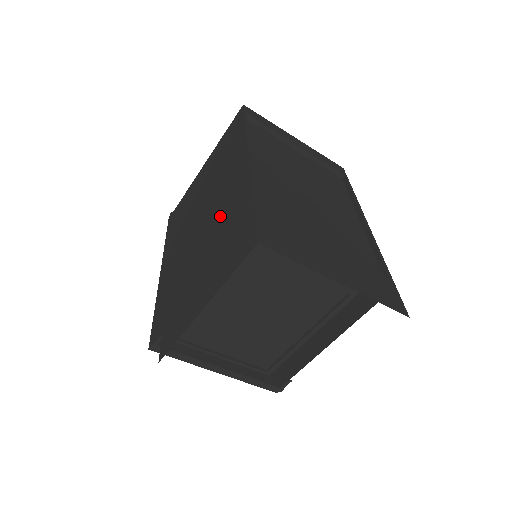
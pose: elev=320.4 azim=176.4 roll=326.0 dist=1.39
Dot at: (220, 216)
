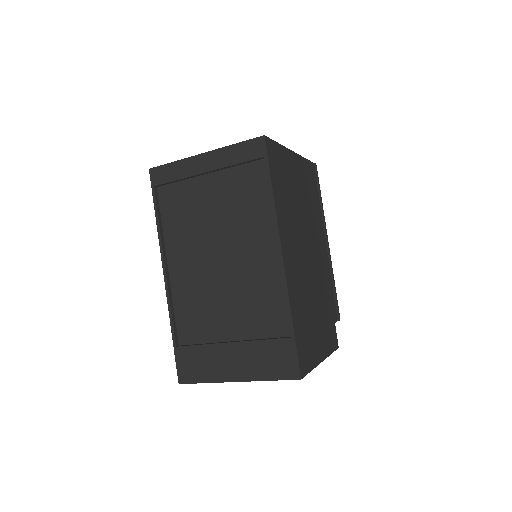
Dot at: occluded
